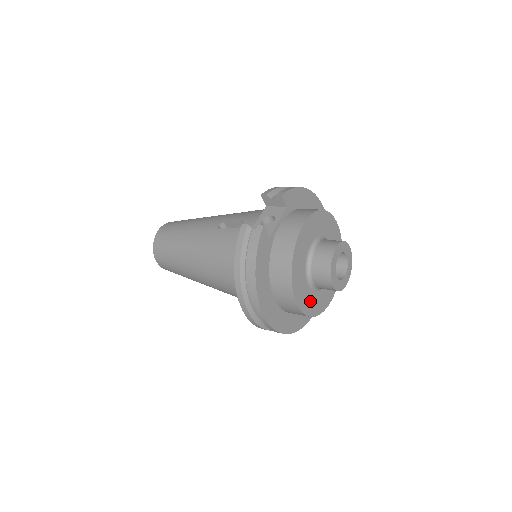
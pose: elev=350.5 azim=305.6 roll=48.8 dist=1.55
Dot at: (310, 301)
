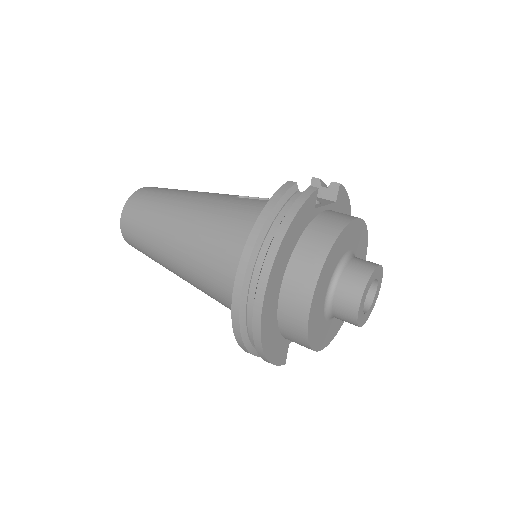
Dot at: (317, 318)
